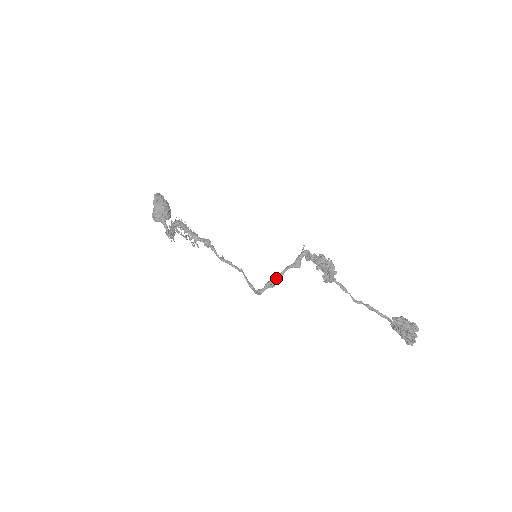
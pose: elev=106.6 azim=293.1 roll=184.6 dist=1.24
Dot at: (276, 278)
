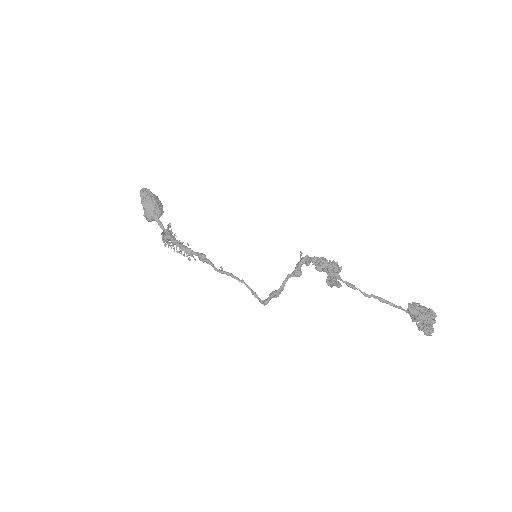
Dot at: (279, 289)
